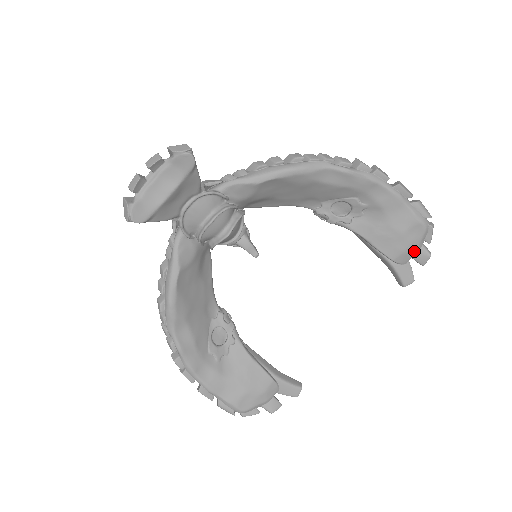
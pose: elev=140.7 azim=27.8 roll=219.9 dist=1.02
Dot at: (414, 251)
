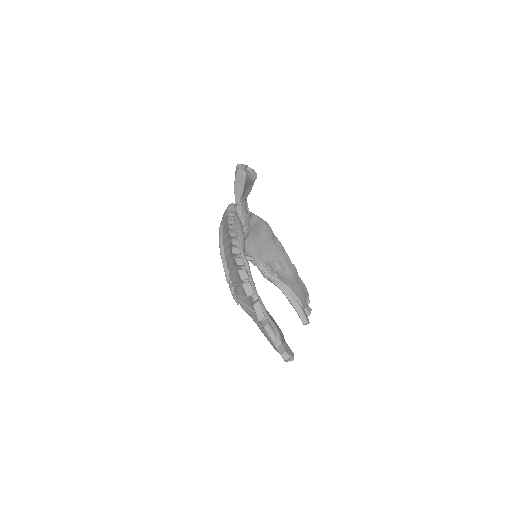
Dot at: (306, 302)
